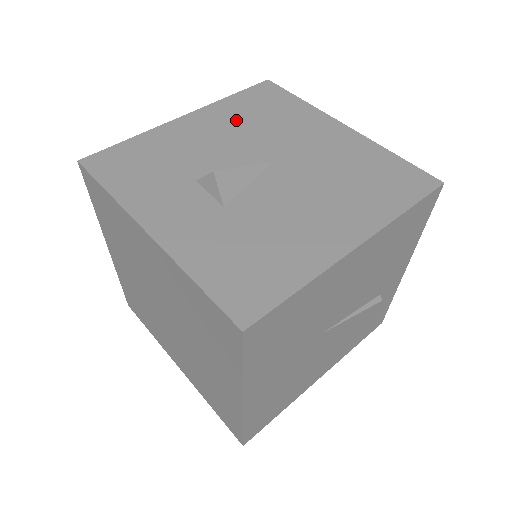
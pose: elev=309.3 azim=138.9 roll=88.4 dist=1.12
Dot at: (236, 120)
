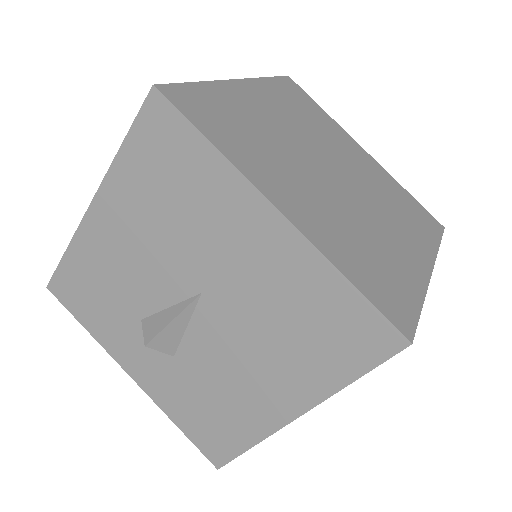
Dot at: (143, 211)
